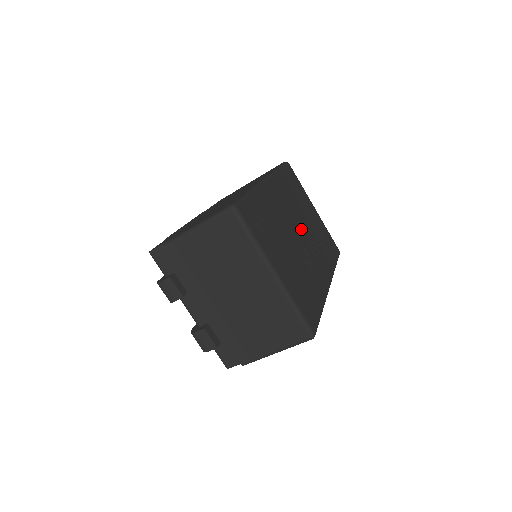
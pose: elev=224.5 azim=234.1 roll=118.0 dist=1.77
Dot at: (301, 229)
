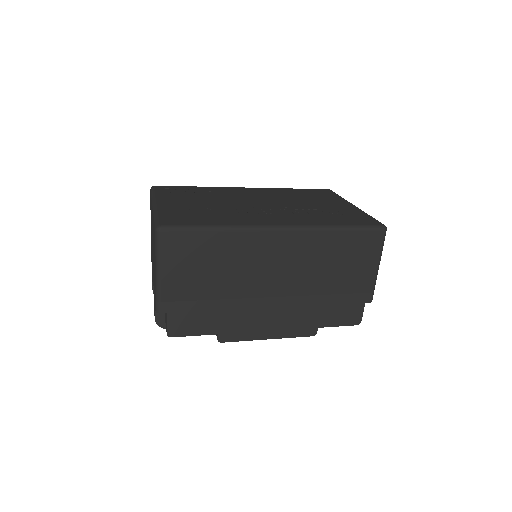
Dot at: (272, 204)
